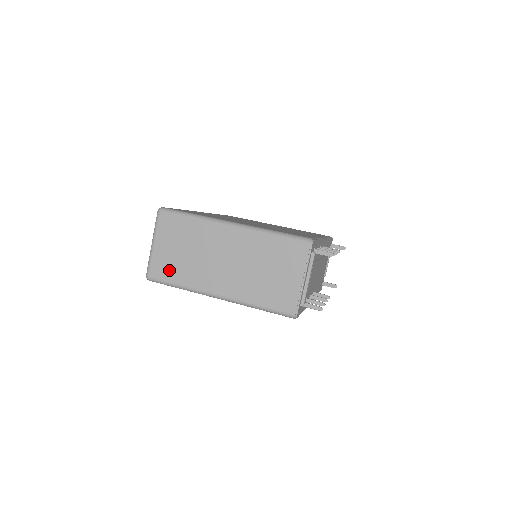
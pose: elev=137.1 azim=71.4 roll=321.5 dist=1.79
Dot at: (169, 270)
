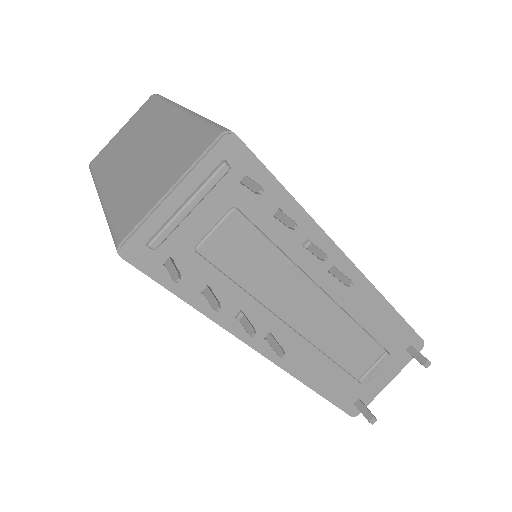
Dot at: (104, 157)
